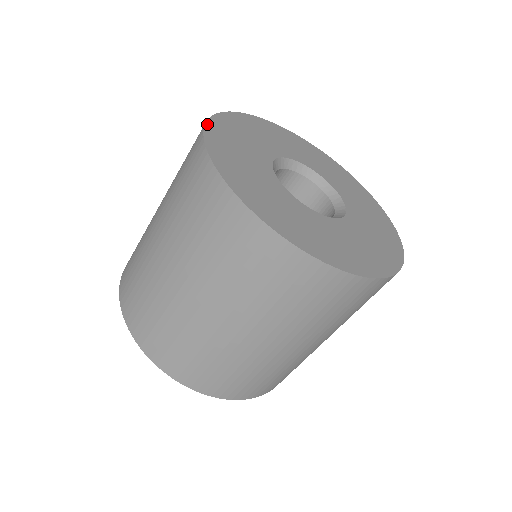
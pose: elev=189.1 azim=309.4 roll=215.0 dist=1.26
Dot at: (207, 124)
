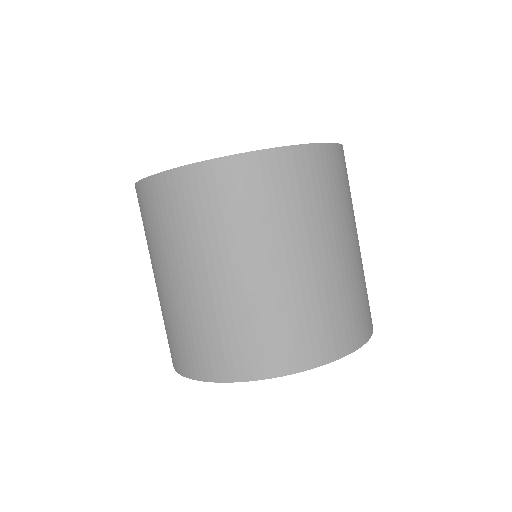
Dot at: occluded
